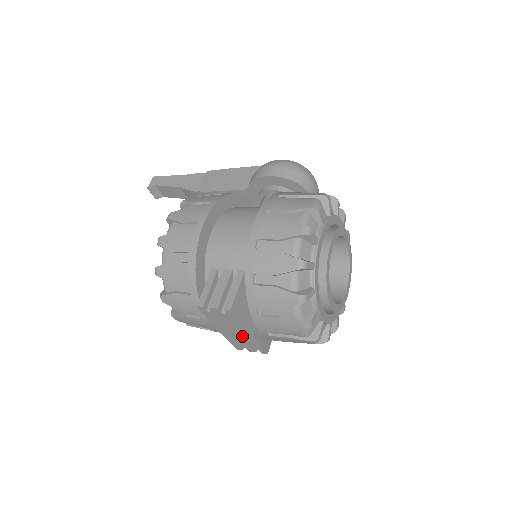
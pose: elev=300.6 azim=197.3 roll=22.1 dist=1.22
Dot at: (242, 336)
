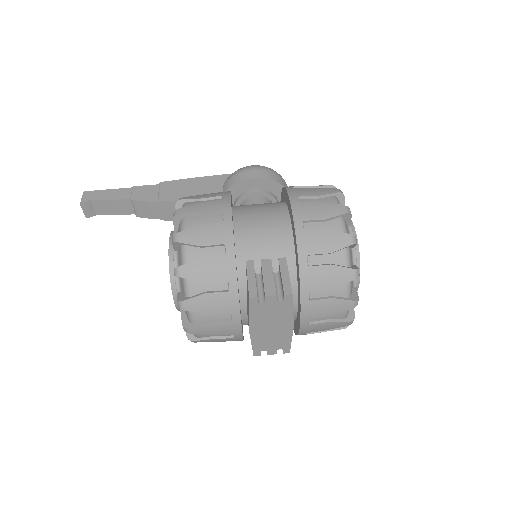
Dot at: (277, 332)
